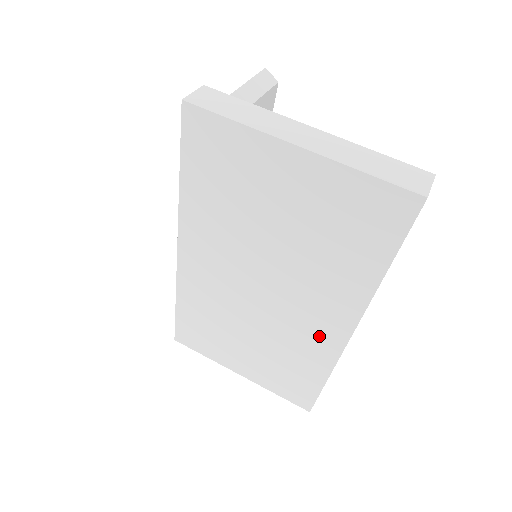
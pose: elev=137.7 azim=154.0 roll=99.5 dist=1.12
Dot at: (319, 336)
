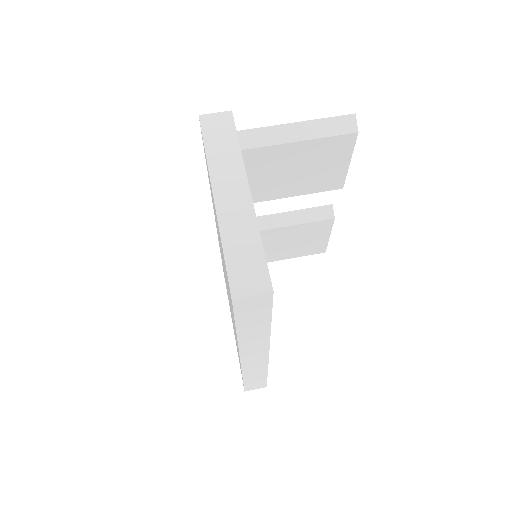
Dot at: occluded
